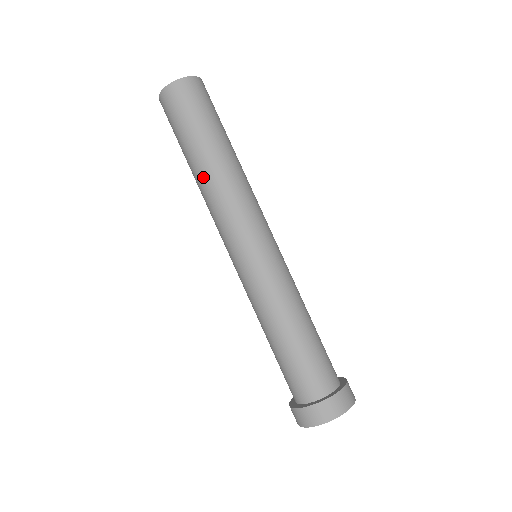
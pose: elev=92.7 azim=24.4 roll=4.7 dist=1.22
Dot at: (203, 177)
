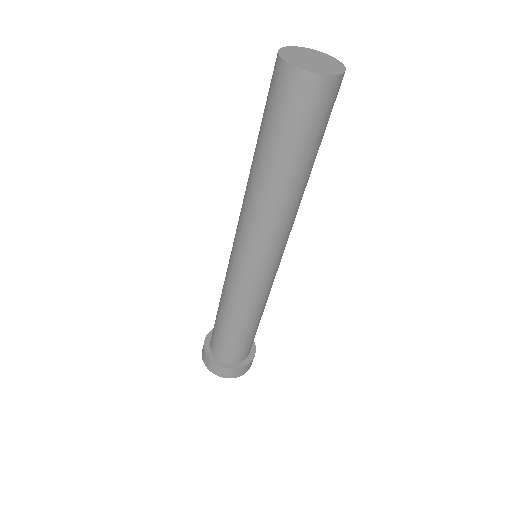
Dot at: (287, 195)
